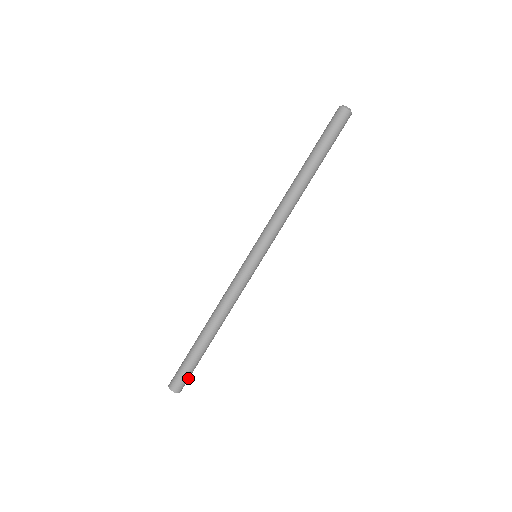
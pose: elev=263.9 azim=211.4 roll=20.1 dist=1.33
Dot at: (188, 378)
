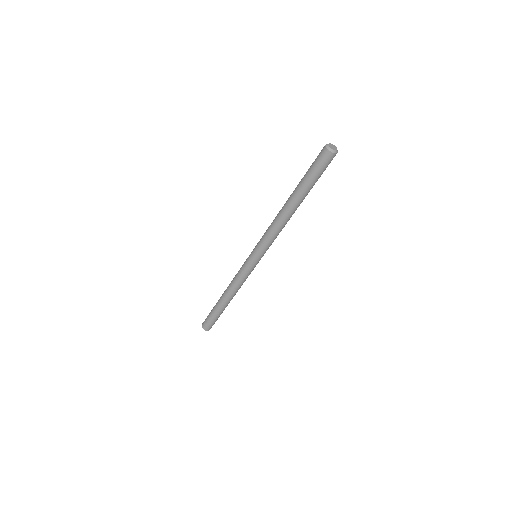
Dot at: (214, 323)
